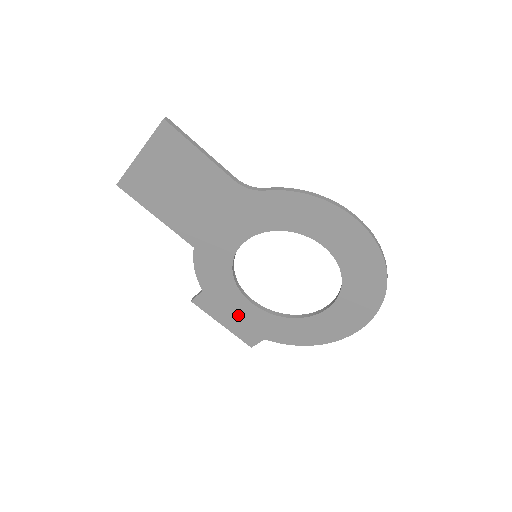
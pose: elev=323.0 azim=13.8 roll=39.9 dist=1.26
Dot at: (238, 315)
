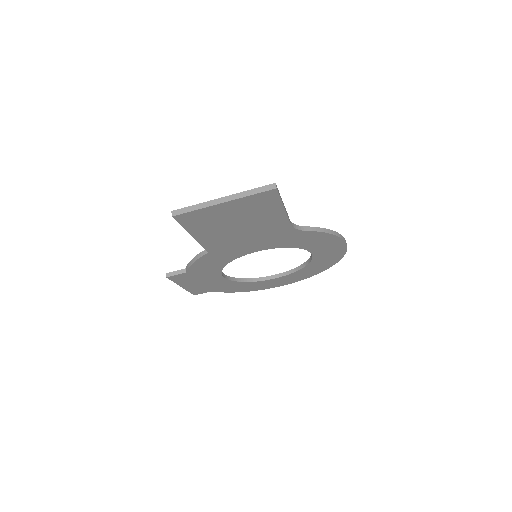
Dot at: (203, 282)
